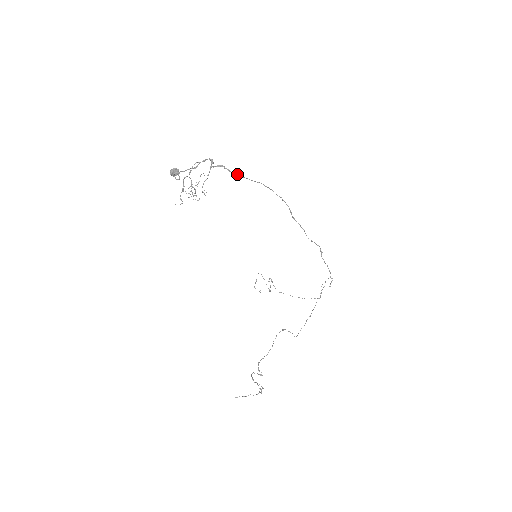
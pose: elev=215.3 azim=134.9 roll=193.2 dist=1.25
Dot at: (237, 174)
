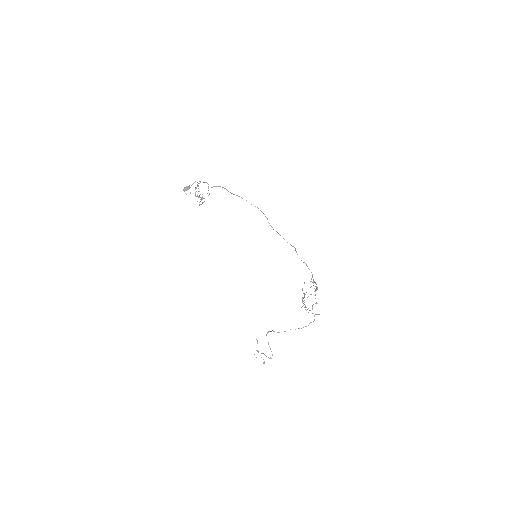
Dot at: (225, 188)
